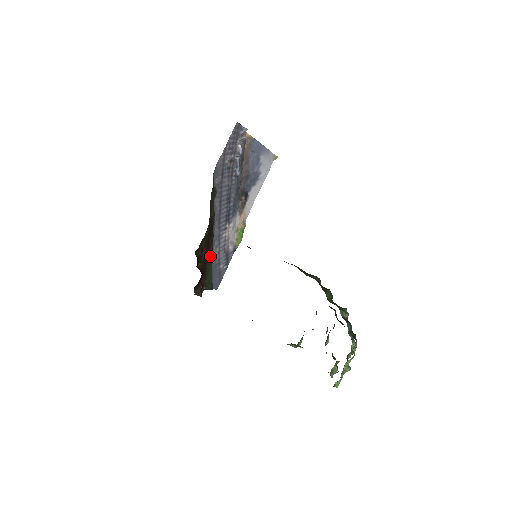
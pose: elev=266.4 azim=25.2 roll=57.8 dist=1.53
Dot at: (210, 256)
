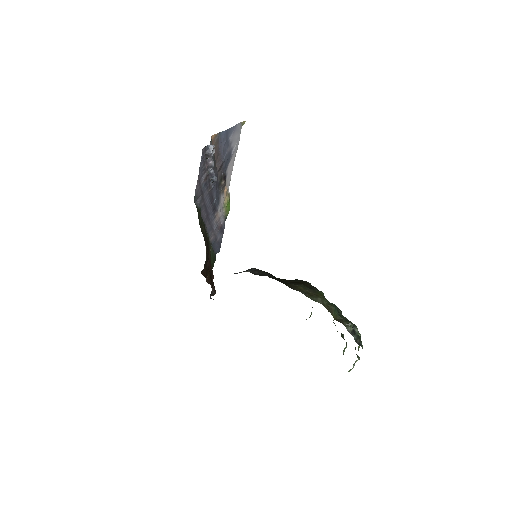
Dot at: (209, 248)
